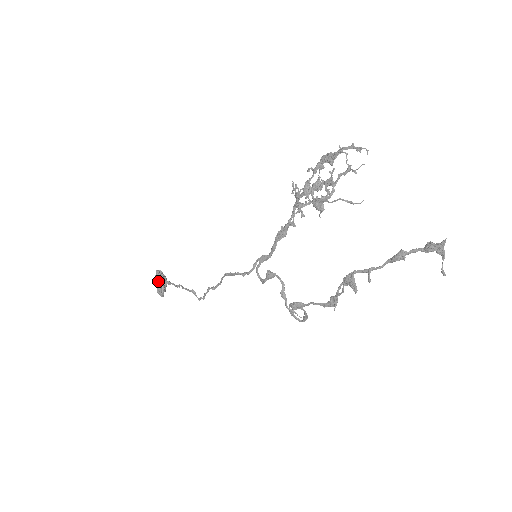
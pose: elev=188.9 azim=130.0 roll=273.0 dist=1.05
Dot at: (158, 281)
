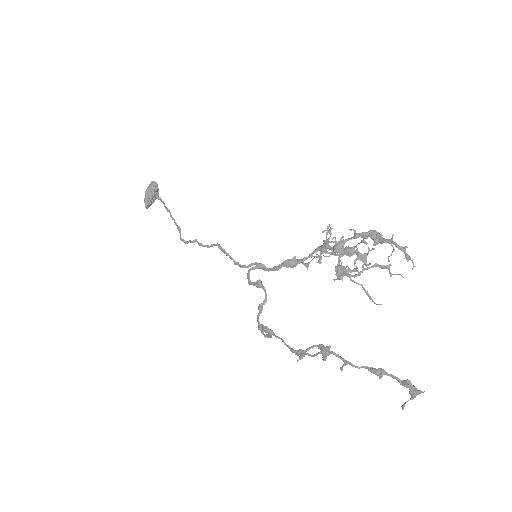
Dot at: (150, 193)
